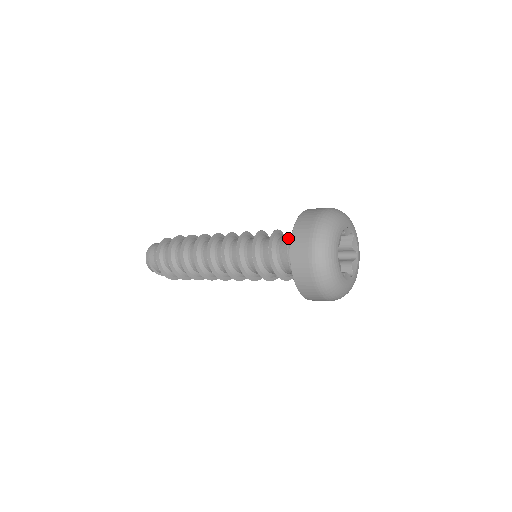
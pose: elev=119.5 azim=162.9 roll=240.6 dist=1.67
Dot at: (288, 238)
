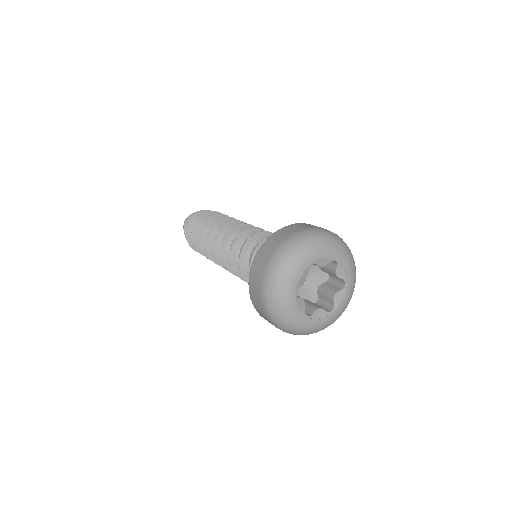
Dot at: occluded
